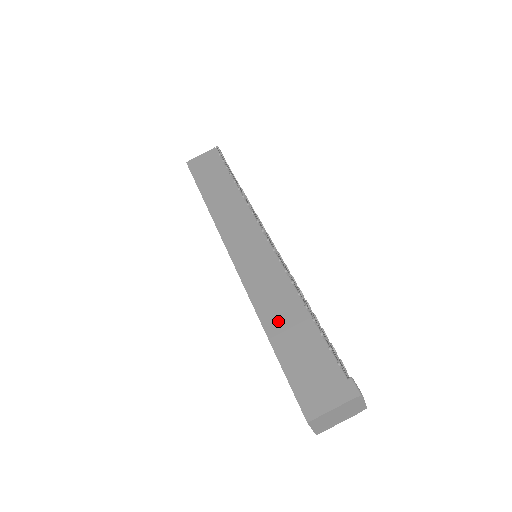
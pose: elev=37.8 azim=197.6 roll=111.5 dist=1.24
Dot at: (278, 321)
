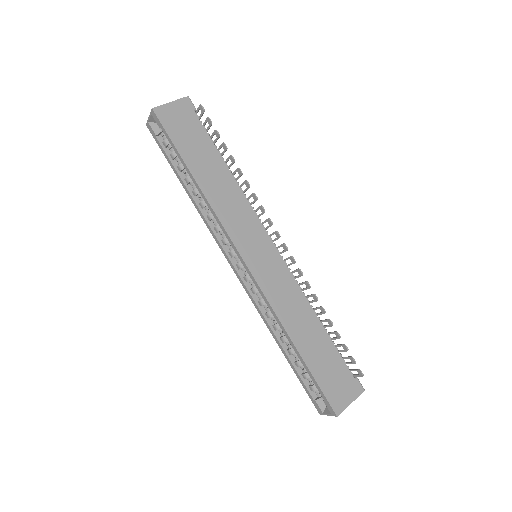
Dot at: (302, 334)
